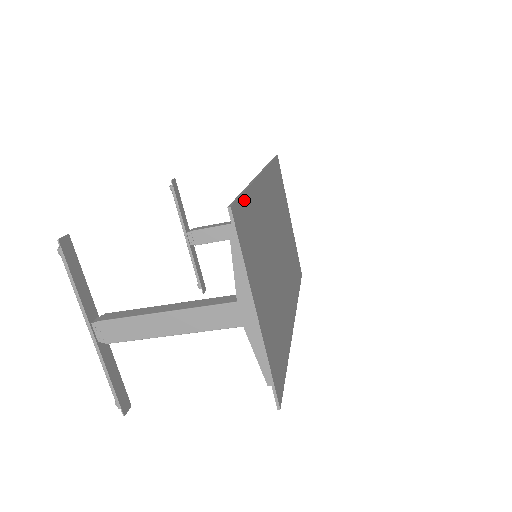
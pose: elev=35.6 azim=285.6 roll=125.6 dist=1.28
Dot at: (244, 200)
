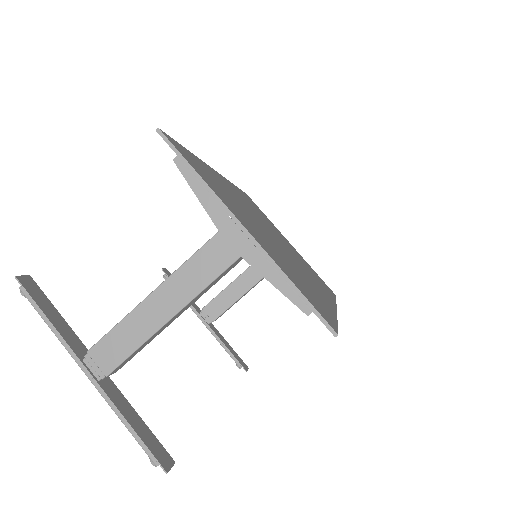
Dot at: (187, 151)
